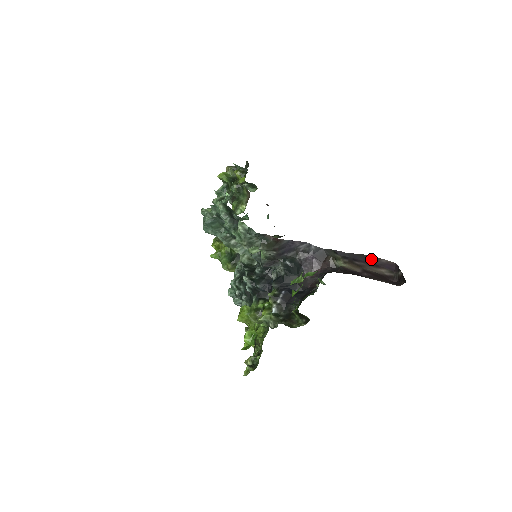
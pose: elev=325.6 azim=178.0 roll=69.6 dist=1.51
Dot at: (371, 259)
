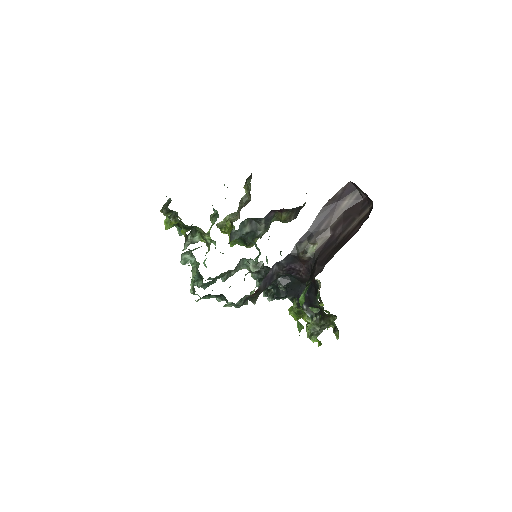
Dot at: (329, 205)
